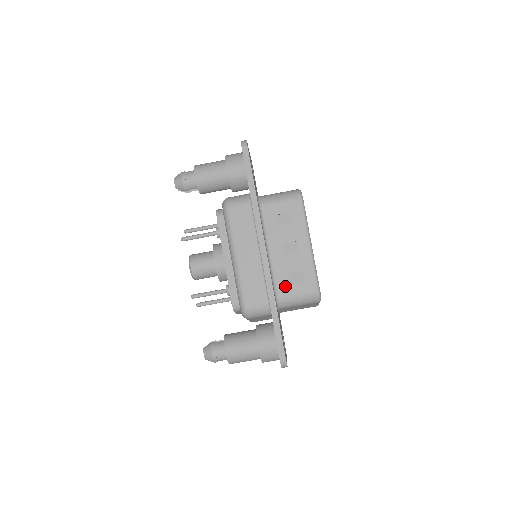
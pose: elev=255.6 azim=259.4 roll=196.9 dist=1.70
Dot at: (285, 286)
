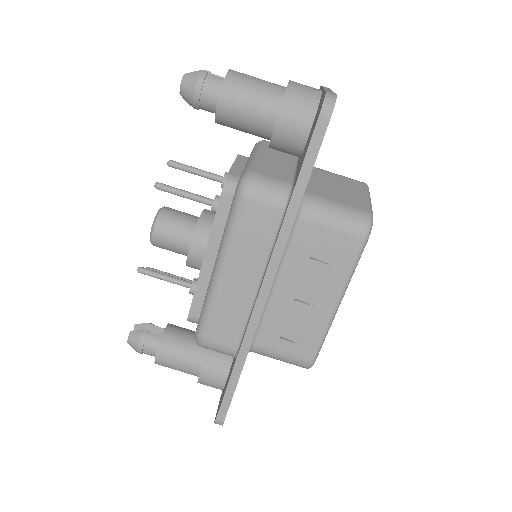
Dot at: (271, 337)
